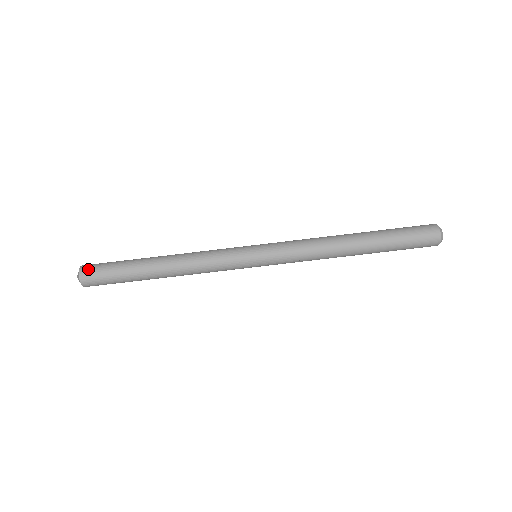
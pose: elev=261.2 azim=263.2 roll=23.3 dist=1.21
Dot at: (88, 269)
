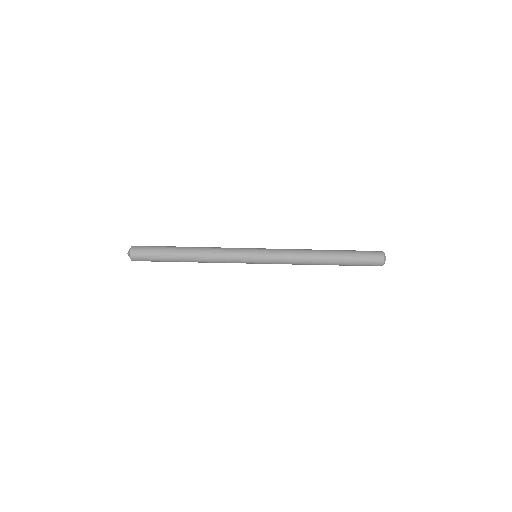
Dot at: (137, 259)
